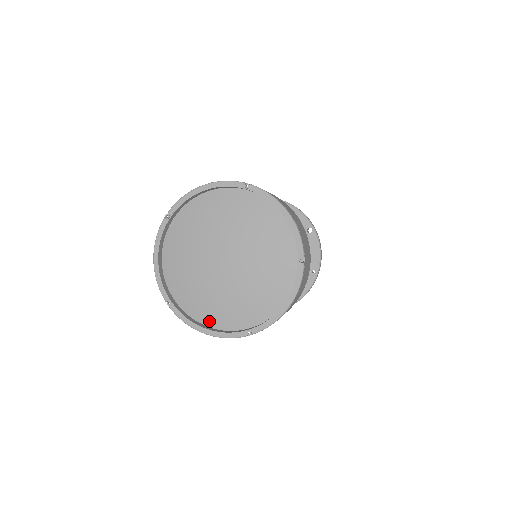
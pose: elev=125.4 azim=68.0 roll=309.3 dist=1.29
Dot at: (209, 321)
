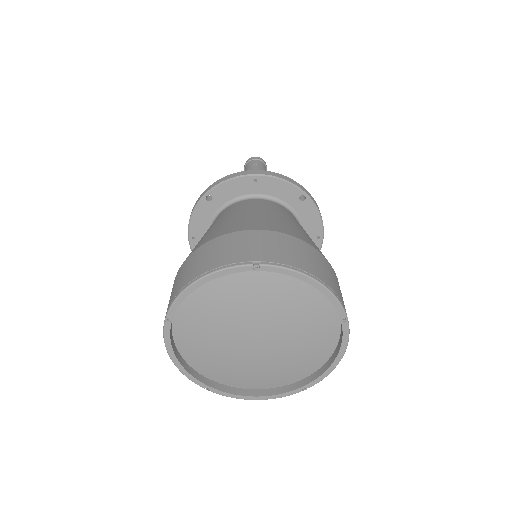
Dot at: (256, 385)
